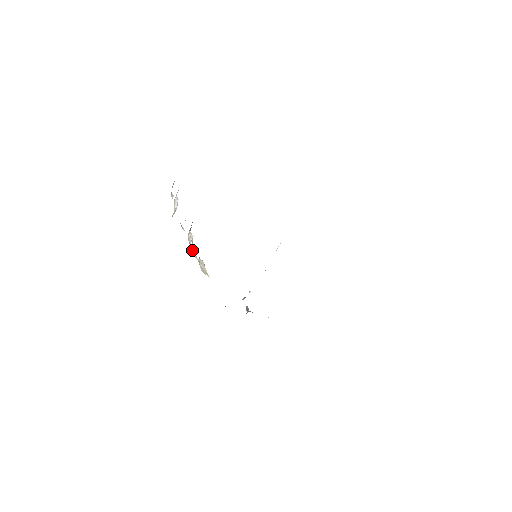
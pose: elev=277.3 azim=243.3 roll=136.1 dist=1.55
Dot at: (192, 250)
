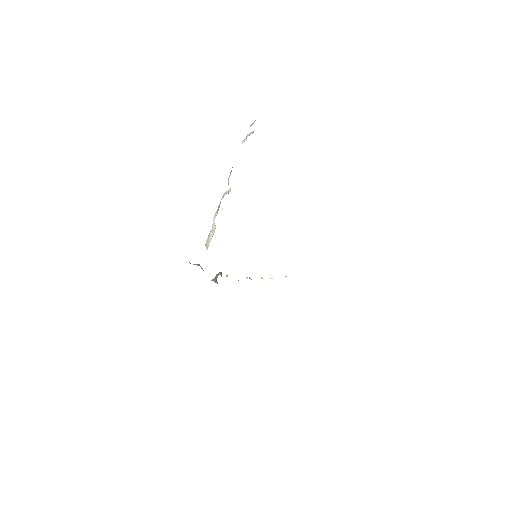
Dot at: (217, 210)
